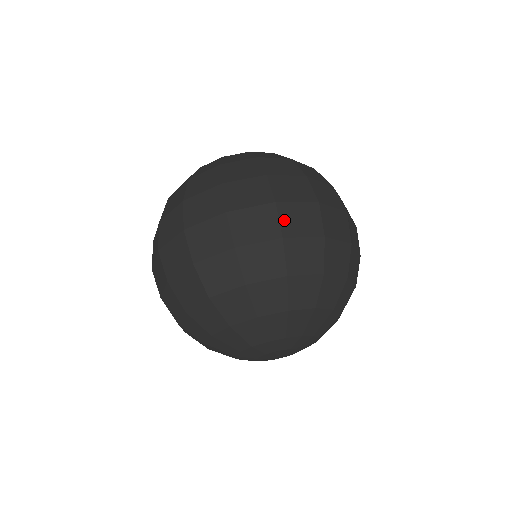
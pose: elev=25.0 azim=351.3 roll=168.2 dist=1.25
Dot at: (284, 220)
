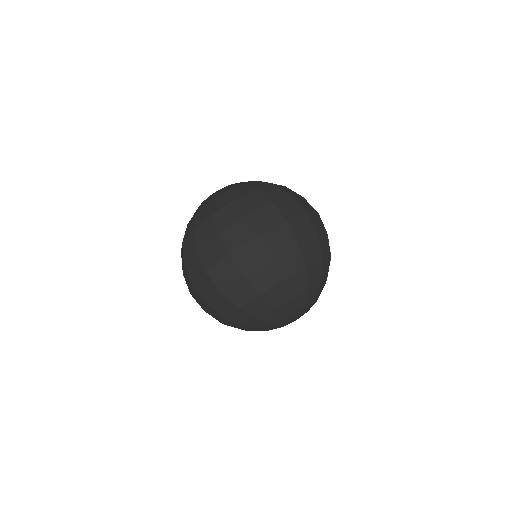
Dot at: (216, 281)
